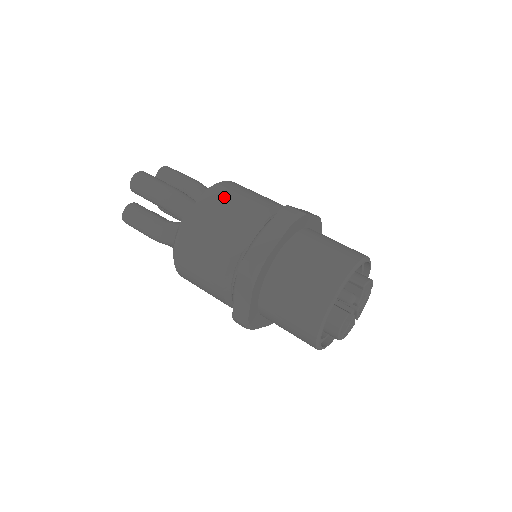
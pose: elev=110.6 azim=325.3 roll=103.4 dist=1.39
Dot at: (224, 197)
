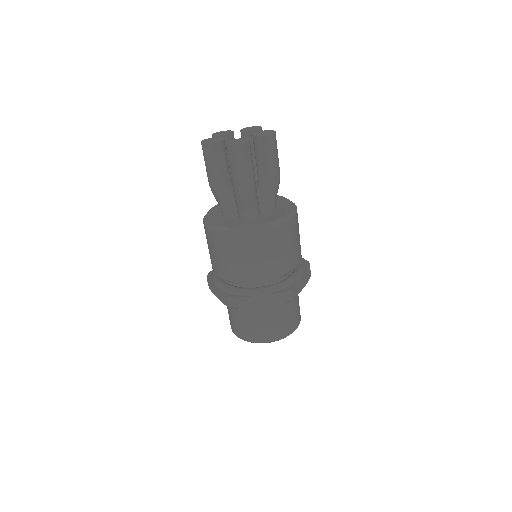
Dot at: (270, 241)
